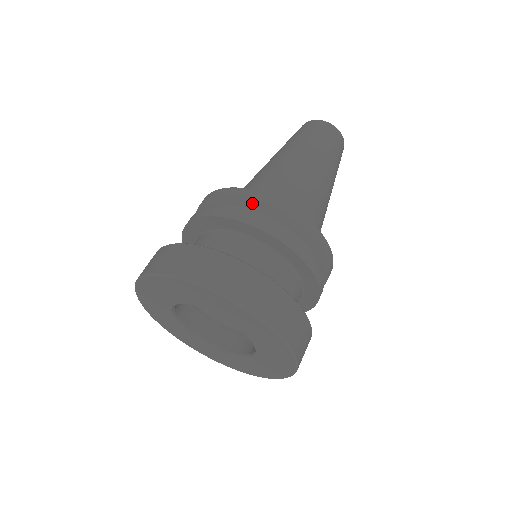
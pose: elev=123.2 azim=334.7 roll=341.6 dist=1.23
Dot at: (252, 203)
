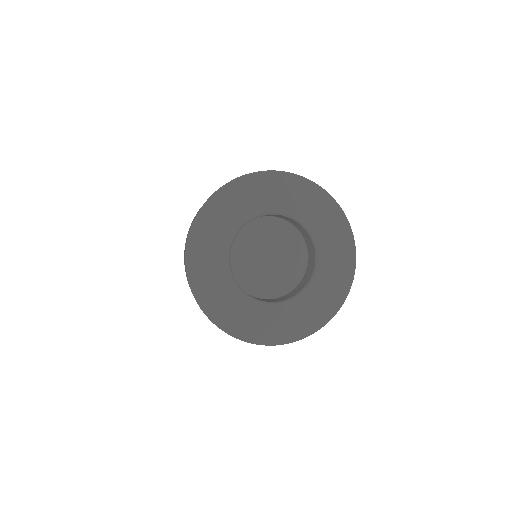
Dot at: occluded
